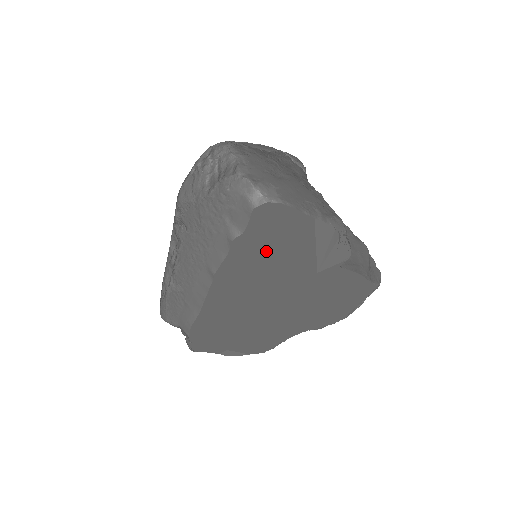
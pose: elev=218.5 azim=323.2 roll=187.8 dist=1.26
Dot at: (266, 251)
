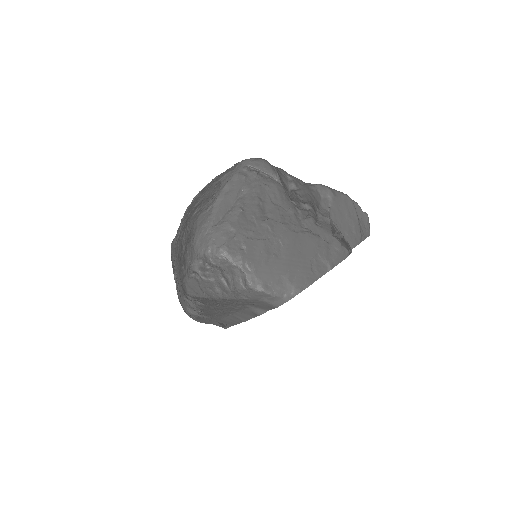
Dot at: occluded
